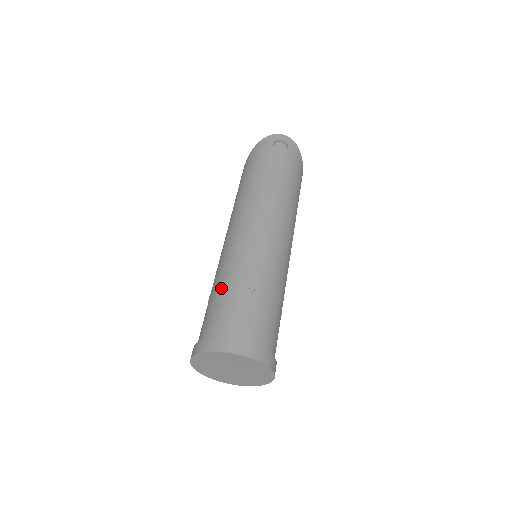
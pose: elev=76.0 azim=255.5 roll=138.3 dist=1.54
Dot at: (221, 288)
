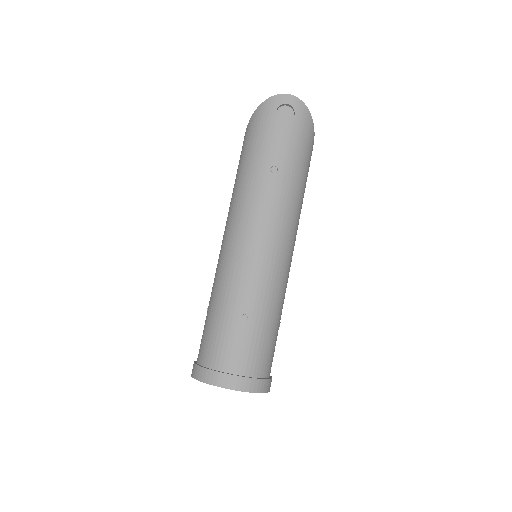
Dot at: (216, 310)
